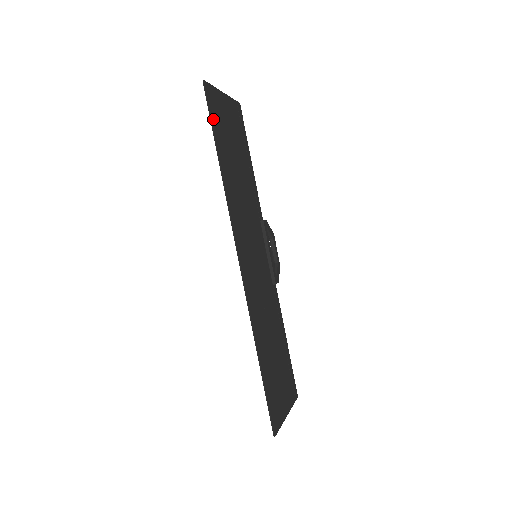
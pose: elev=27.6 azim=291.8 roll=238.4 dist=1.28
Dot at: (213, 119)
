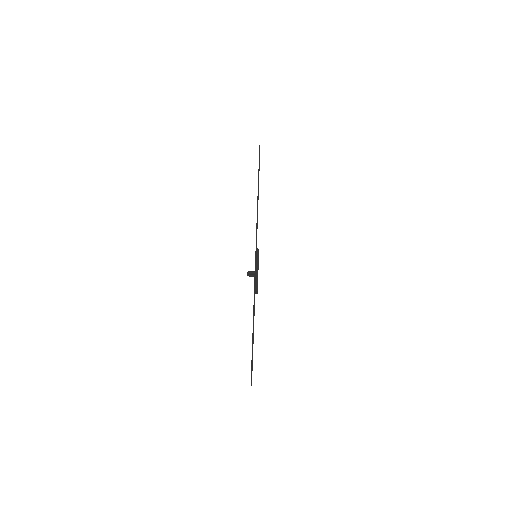
Dot at: occluded
